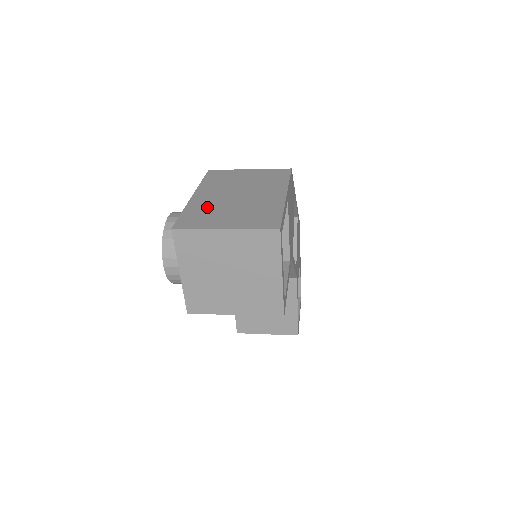
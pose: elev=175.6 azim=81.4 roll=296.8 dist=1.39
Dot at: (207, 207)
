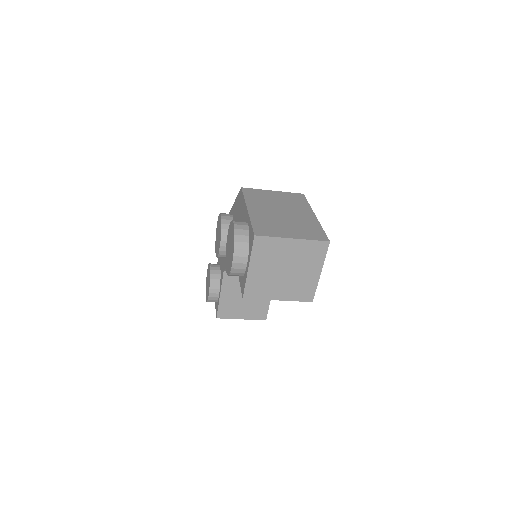
Dot at: (267, 220)
